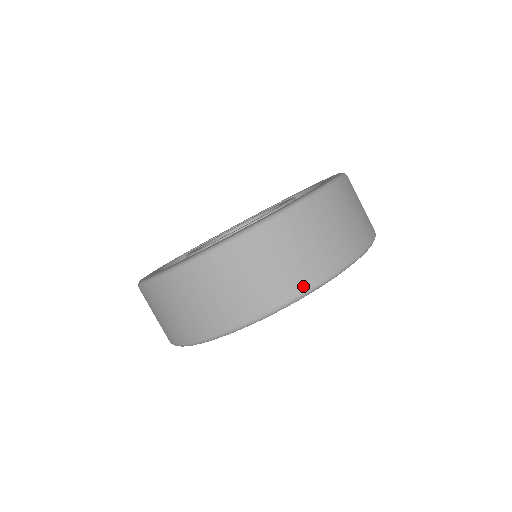
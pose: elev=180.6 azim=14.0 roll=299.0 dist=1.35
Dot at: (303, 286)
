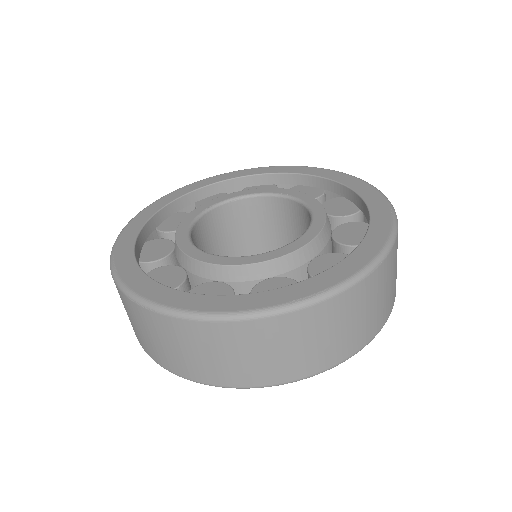
Dot at: (353, 350)
